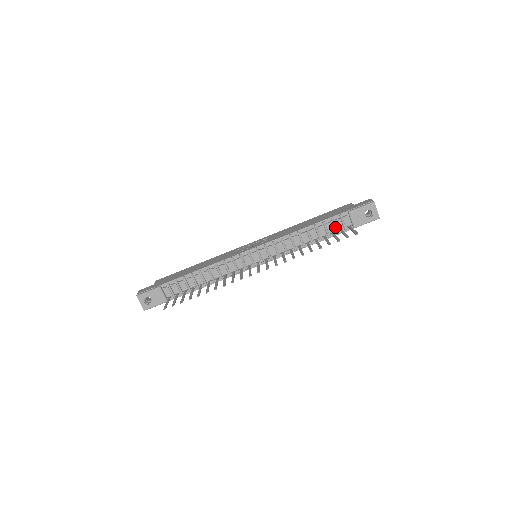
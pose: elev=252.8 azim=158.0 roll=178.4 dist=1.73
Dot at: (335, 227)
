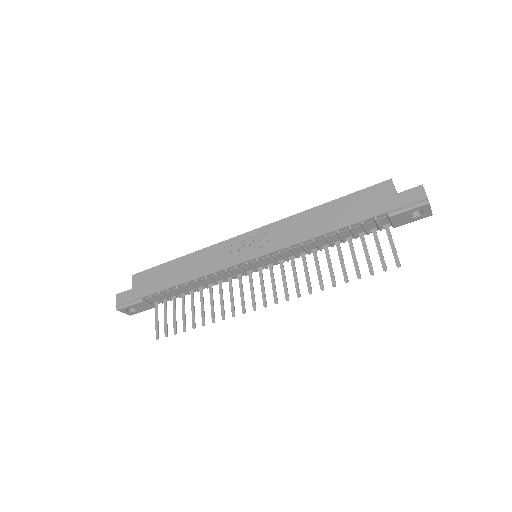
Dot at: (366, 230)
